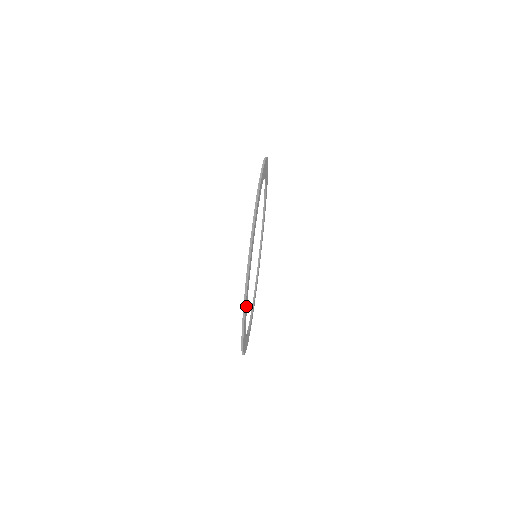
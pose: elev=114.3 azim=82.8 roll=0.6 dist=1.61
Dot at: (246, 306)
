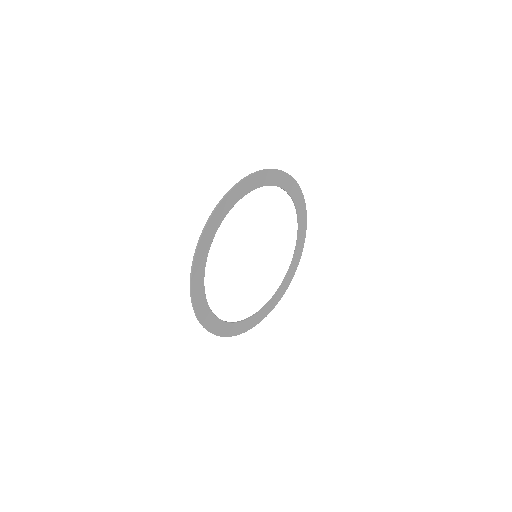
Dot at: (247, 187)
